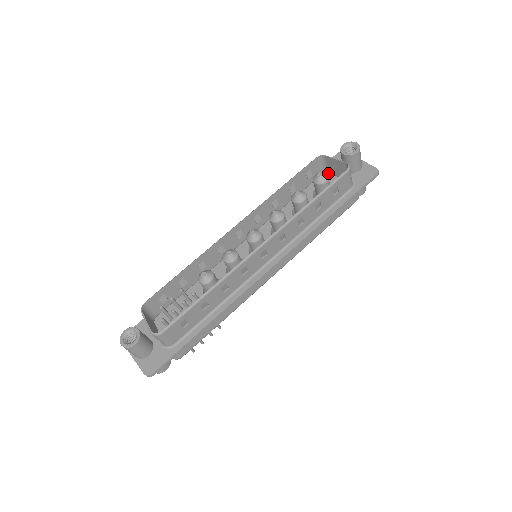
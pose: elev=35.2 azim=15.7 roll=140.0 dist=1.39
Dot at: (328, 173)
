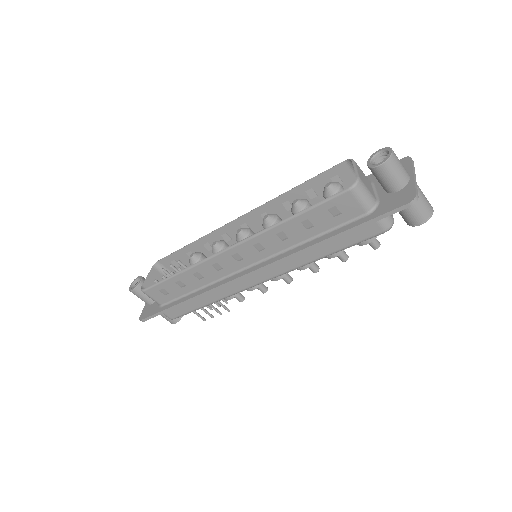
Dot at: occluded
